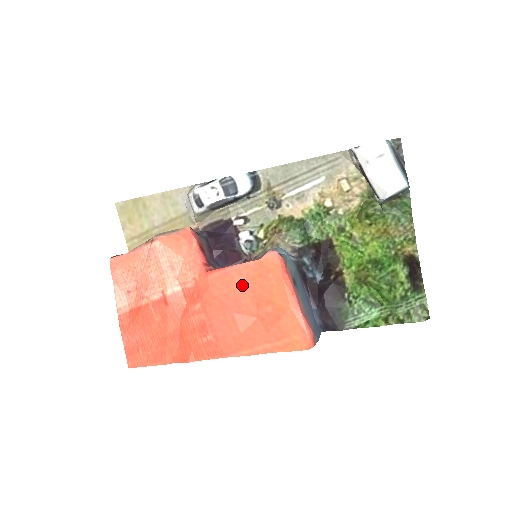
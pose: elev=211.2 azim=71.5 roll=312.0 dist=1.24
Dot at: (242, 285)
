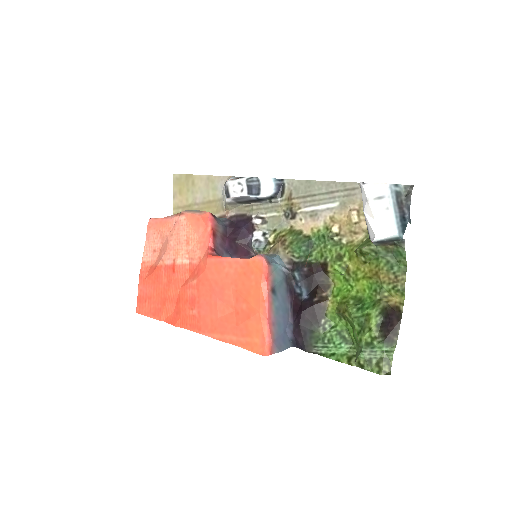
Dot at: (230, 277)
